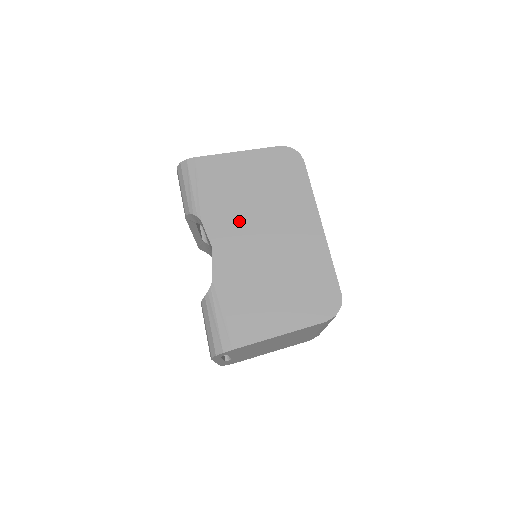
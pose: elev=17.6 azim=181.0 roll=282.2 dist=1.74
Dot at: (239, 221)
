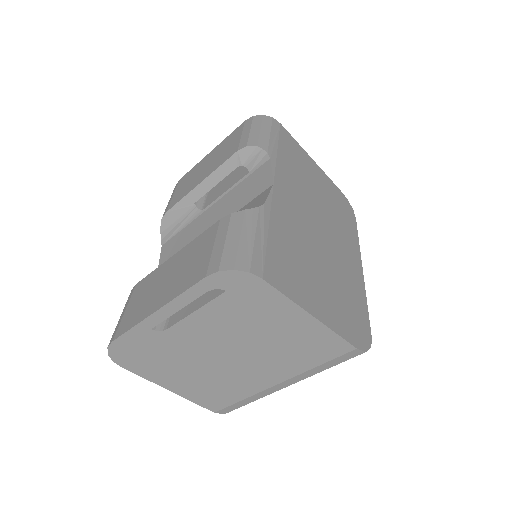
Dot at: (302, 195)
